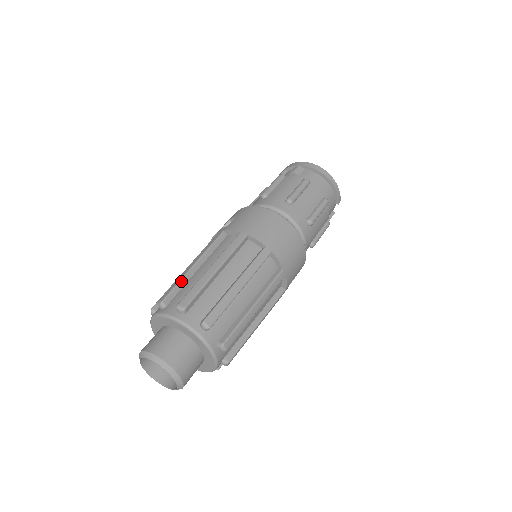
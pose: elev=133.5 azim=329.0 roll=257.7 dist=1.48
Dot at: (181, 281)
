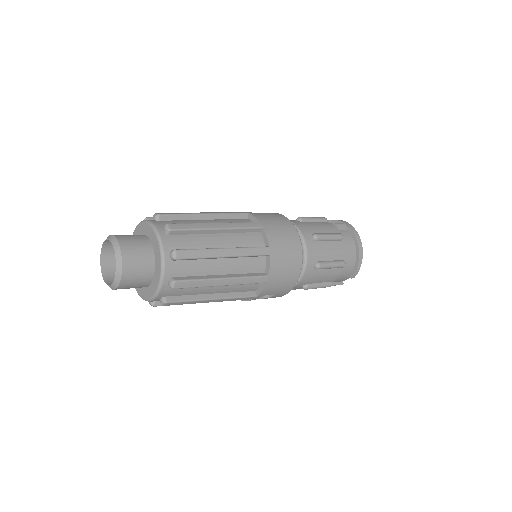
Dot at: (186, 215)
